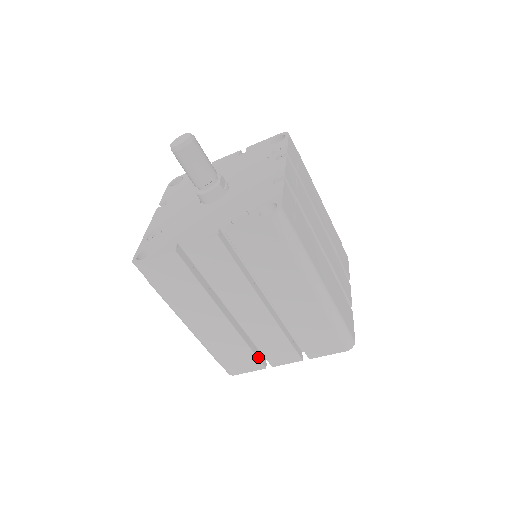
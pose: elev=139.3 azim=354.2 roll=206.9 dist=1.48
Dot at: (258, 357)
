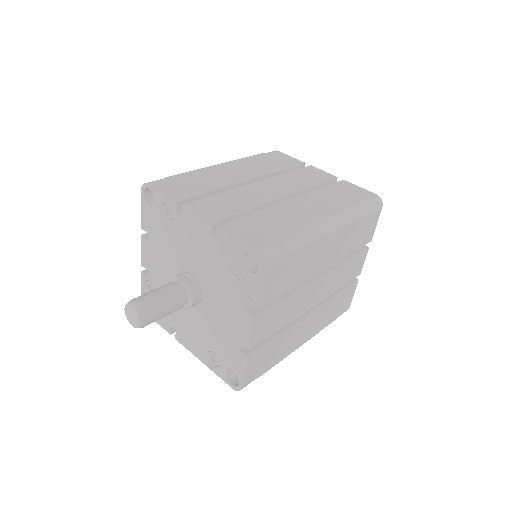
Dot at: (348, 286)
